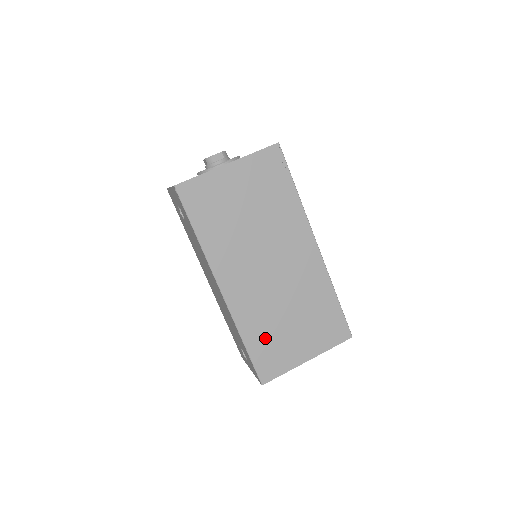
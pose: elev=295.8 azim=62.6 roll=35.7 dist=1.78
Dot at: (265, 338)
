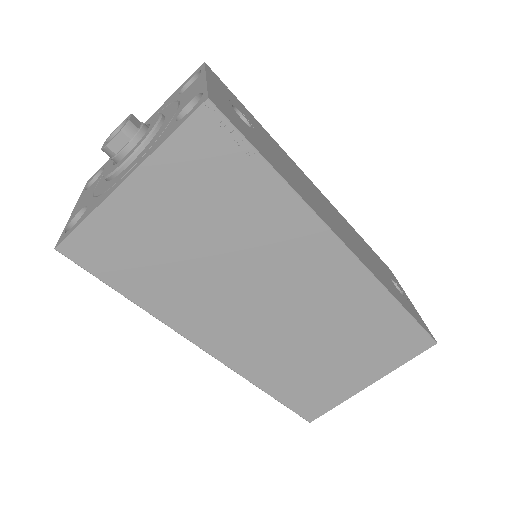
Dot at: (296, 380)
